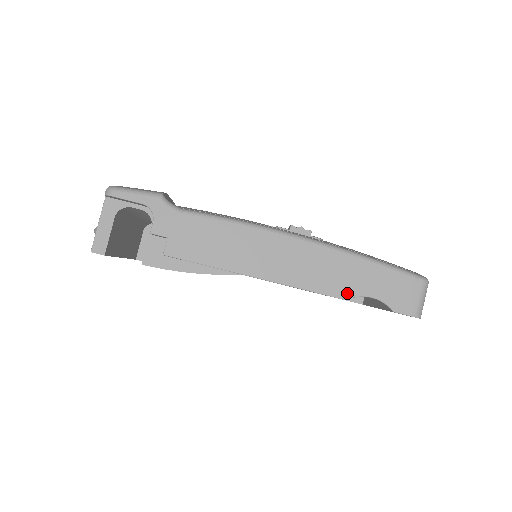
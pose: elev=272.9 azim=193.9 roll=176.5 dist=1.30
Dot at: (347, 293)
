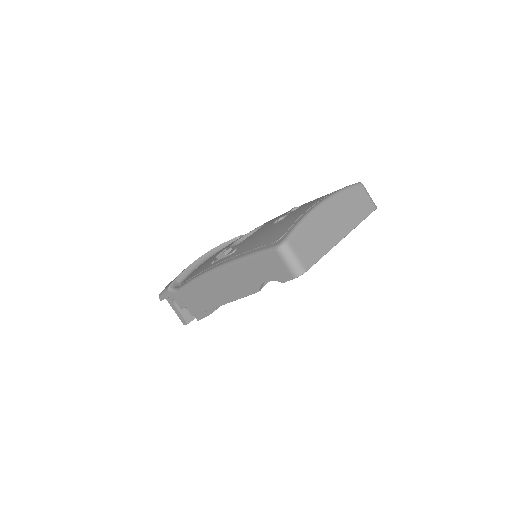
Dot at: (255, 287)
